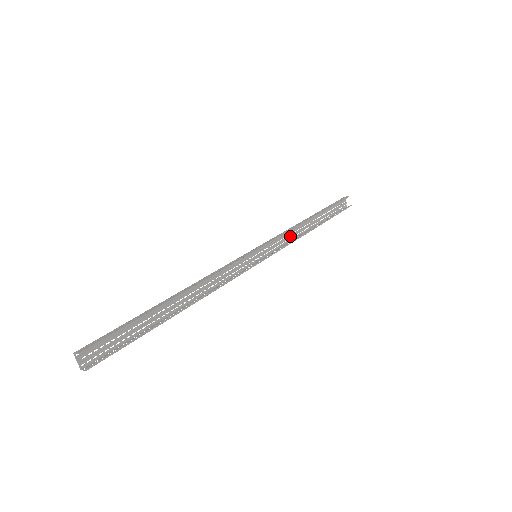
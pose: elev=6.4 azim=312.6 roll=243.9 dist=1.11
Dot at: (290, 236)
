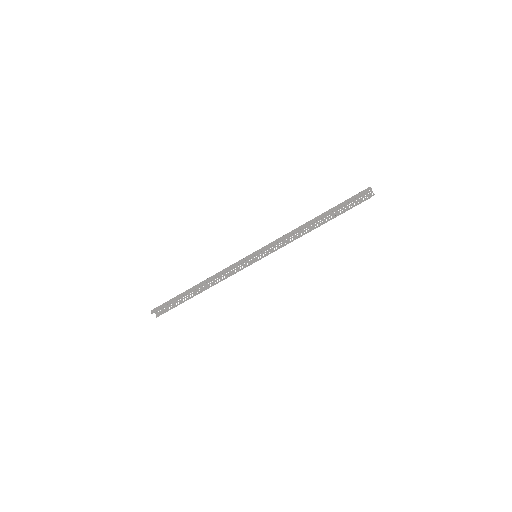
Dot at: (292, 235)
